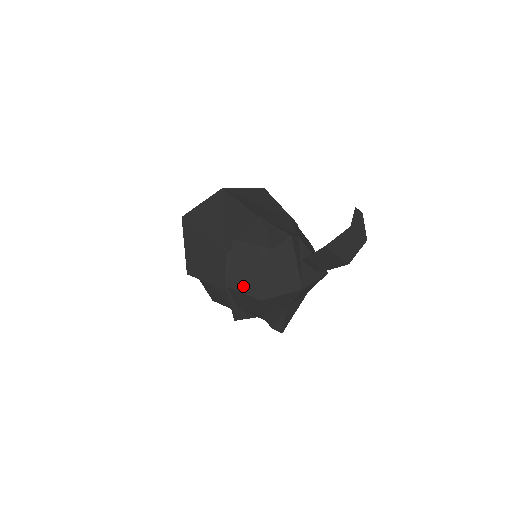
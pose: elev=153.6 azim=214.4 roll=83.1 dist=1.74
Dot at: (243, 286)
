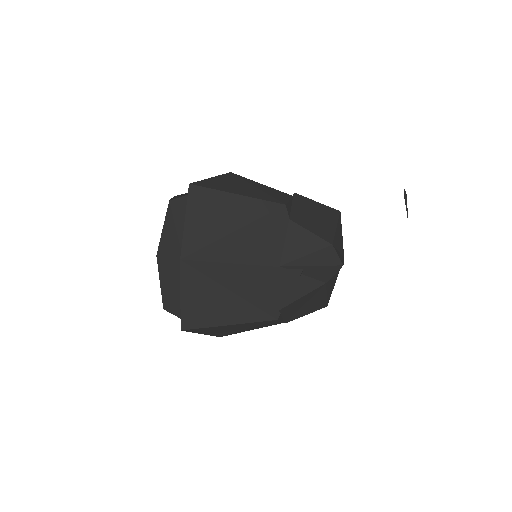
Dot at: (304, 313)
